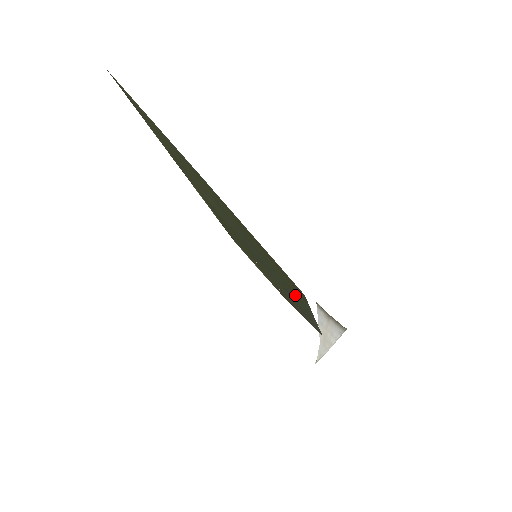
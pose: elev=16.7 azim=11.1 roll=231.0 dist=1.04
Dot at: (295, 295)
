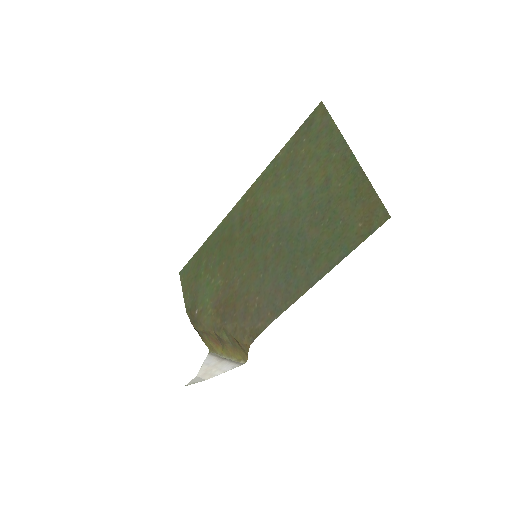
Dot at: (333, 249)
